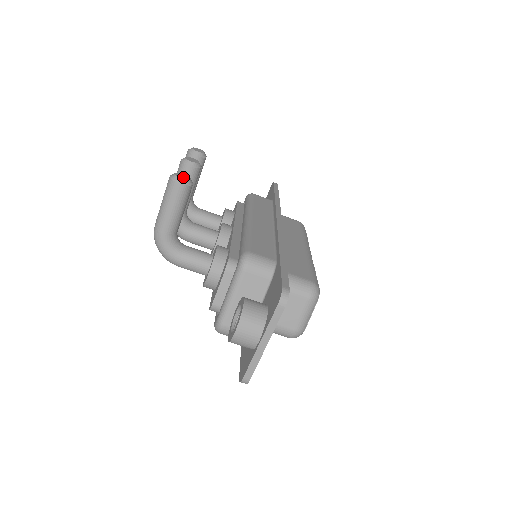
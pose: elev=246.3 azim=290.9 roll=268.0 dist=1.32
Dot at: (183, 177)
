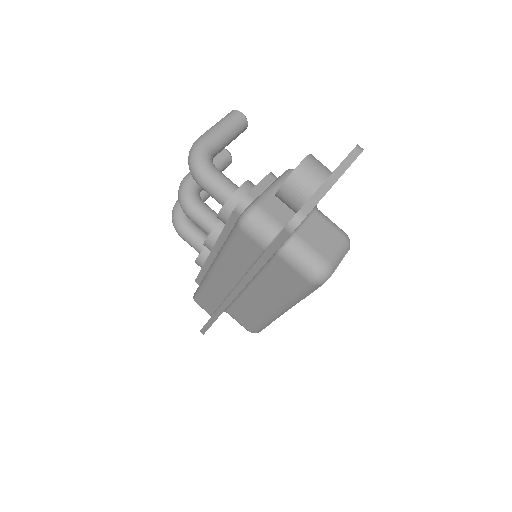
Dot at: occluded
